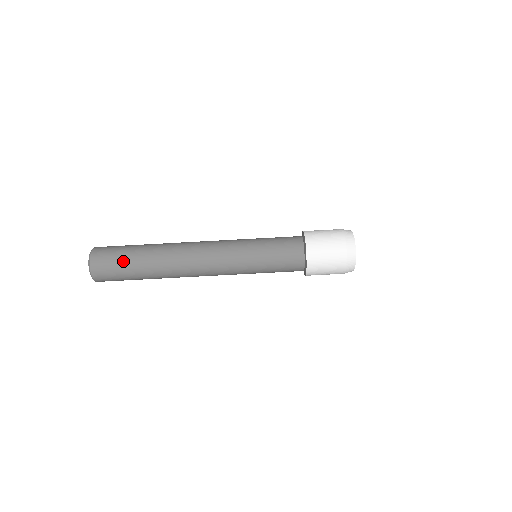
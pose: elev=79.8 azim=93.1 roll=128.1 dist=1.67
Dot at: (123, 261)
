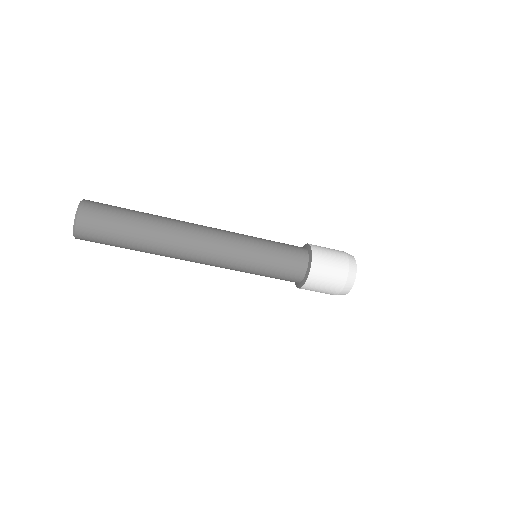
Dot at: occluded
